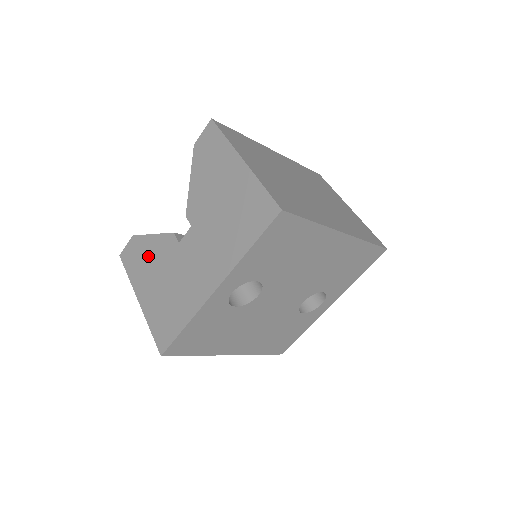
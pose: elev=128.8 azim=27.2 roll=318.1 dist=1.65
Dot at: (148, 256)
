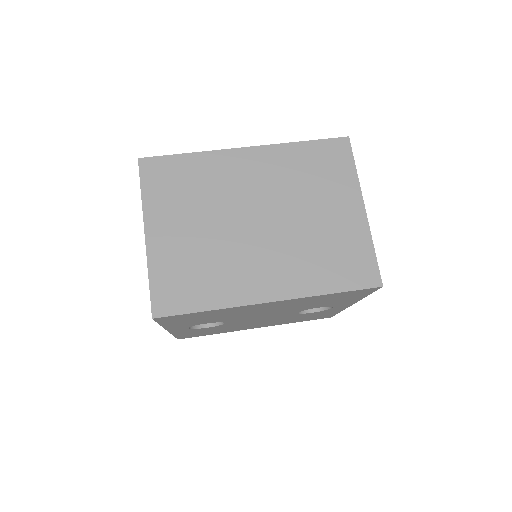
Dot at: occluded
